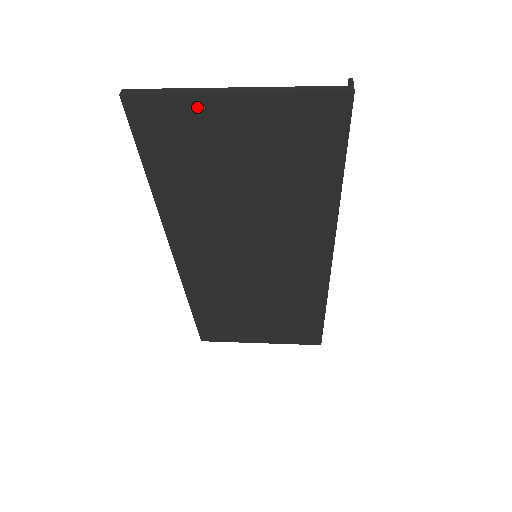
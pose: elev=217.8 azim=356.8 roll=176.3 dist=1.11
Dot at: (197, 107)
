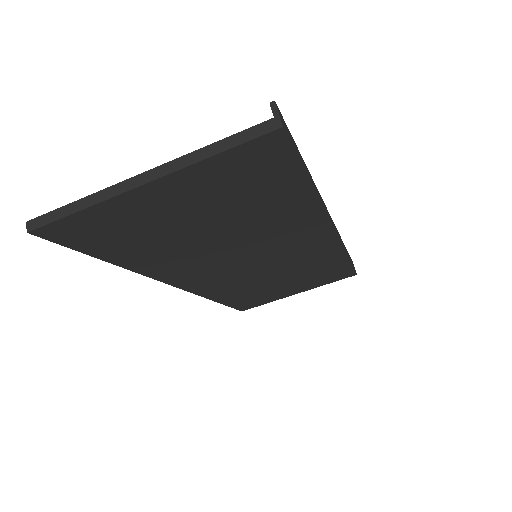
Dot at: (114, 207)
